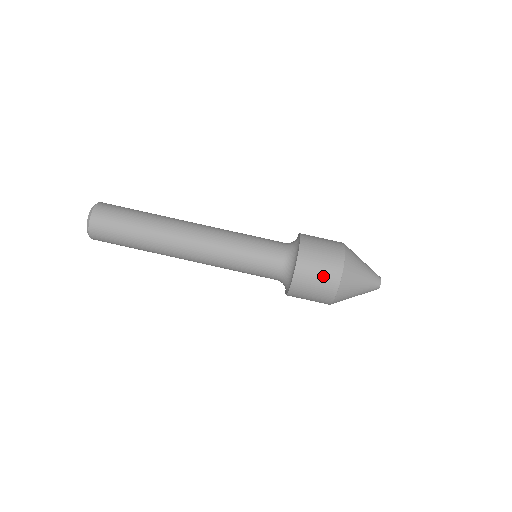
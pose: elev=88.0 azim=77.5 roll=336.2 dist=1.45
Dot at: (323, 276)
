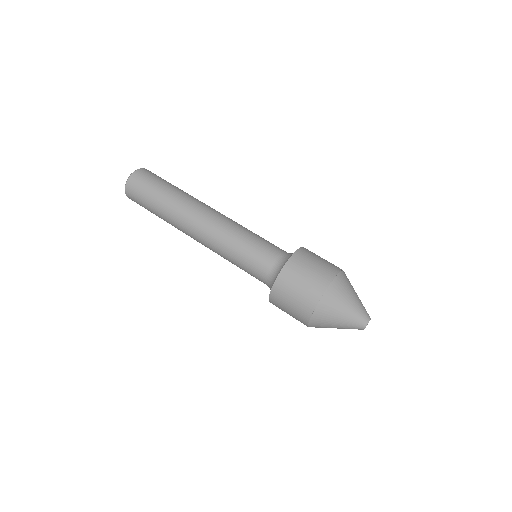
Dot at: (315, 273)
